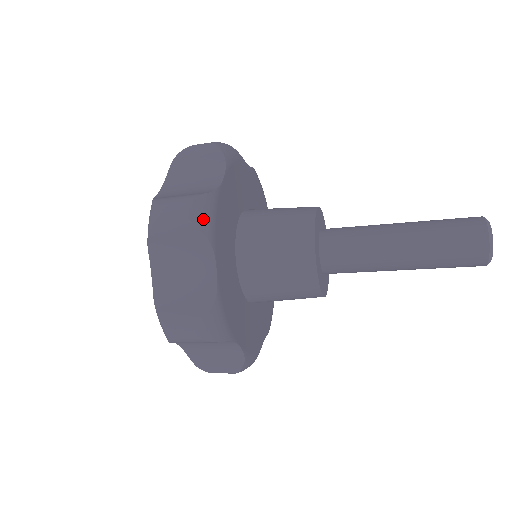
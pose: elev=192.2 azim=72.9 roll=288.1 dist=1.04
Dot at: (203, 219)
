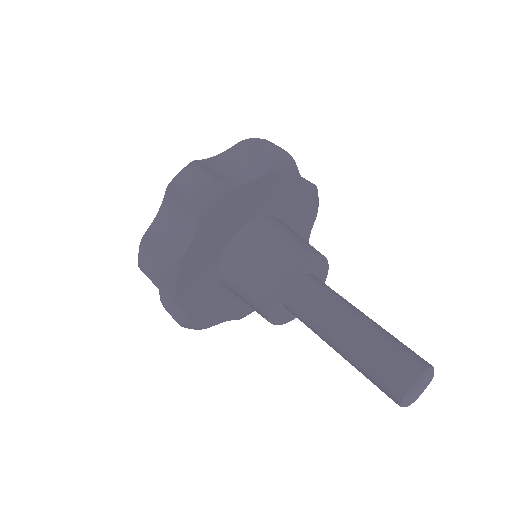
Dot at: (165, 285)
